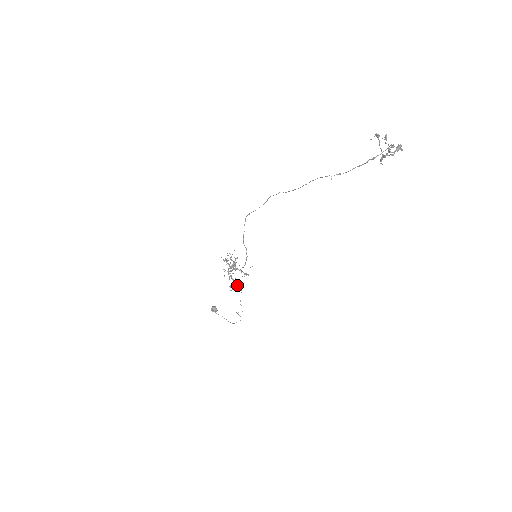
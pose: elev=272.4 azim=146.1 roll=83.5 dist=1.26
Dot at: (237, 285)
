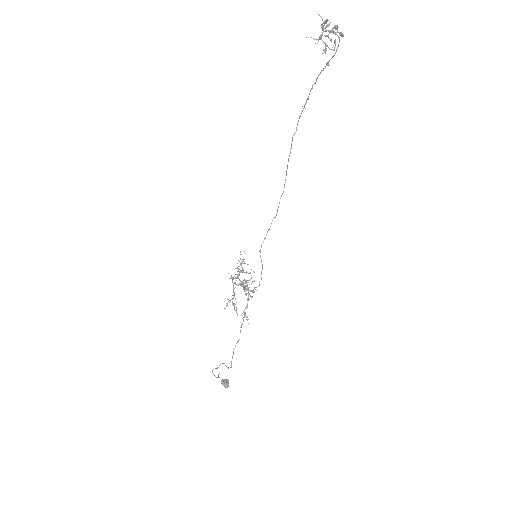
Dot at: occluded
